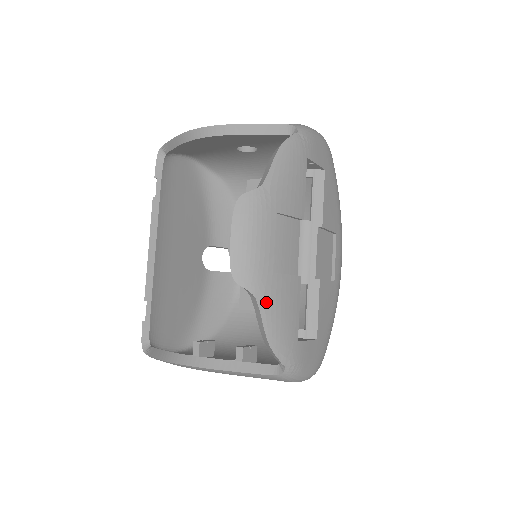
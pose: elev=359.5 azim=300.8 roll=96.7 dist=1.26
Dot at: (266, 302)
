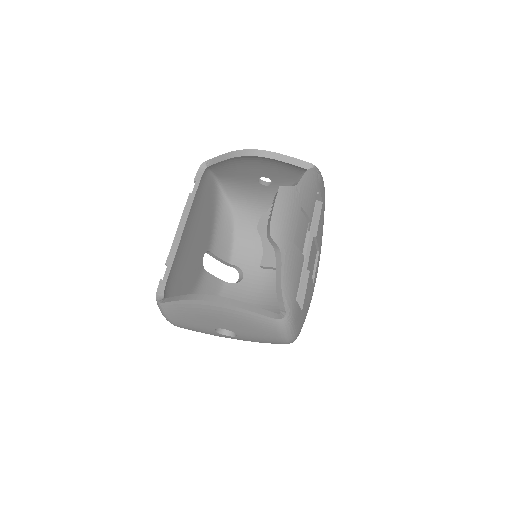
Dot at: (286, 259)
